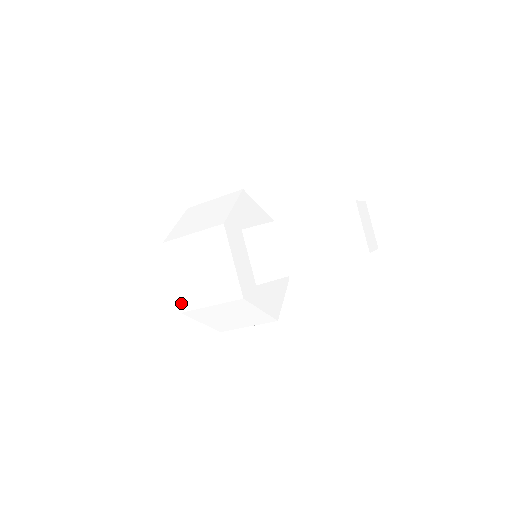
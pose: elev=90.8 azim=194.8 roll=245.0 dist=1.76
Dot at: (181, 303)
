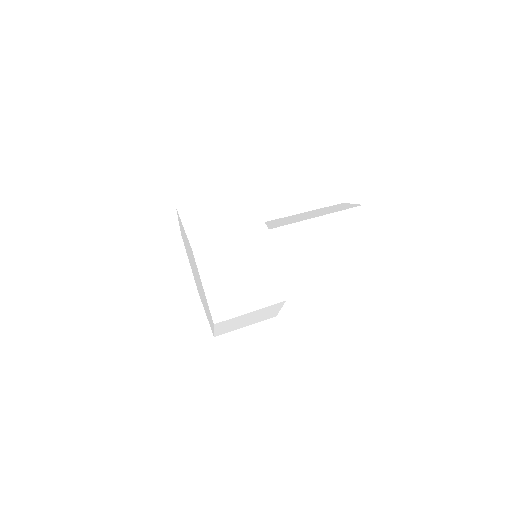
Dot at: (214, 314)
